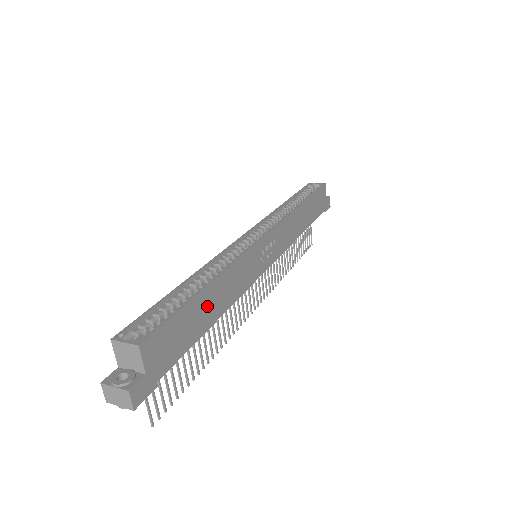
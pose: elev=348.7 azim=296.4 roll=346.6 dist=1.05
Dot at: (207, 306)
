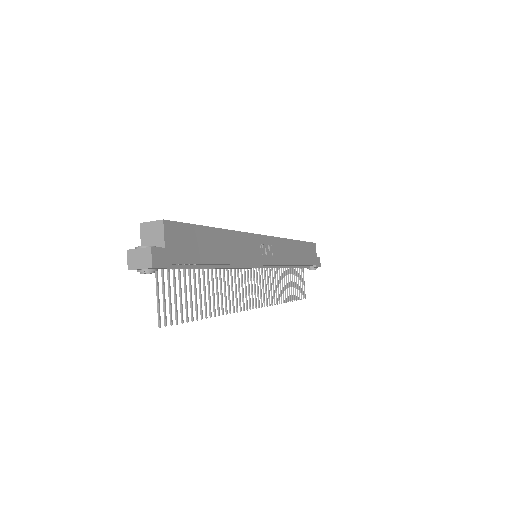
Dot at: (216, 244)
